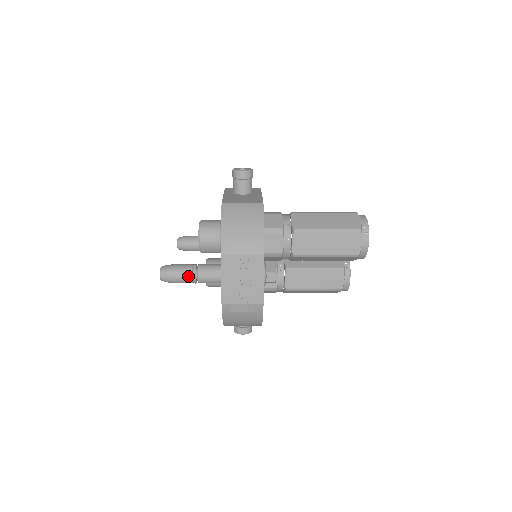
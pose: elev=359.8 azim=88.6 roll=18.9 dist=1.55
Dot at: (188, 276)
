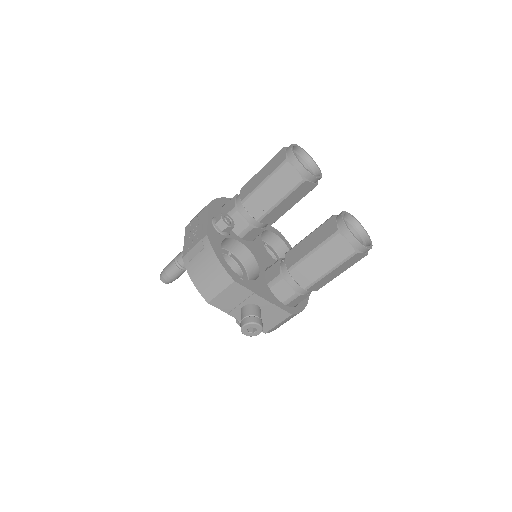
Dot at: (172, 261)
